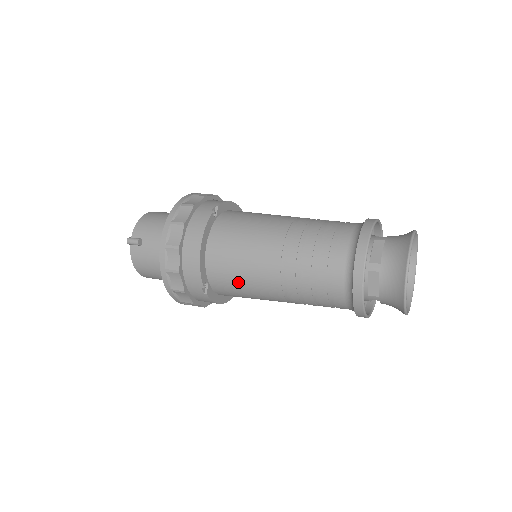
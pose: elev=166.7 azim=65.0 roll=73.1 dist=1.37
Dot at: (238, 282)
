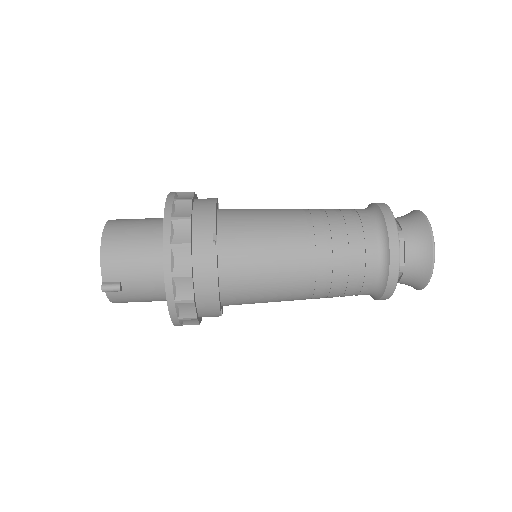
Dot at: (258, 302)
